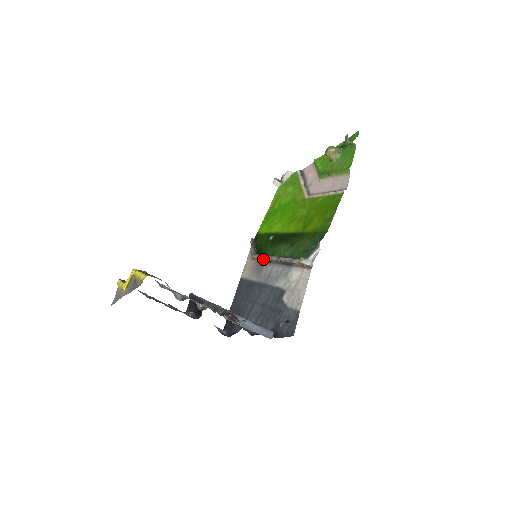
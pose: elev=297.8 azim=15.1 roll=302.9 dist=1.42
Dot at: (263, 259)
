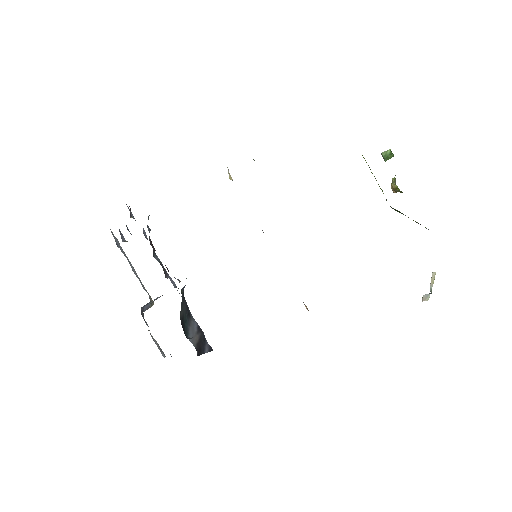
Dot at: occluded
